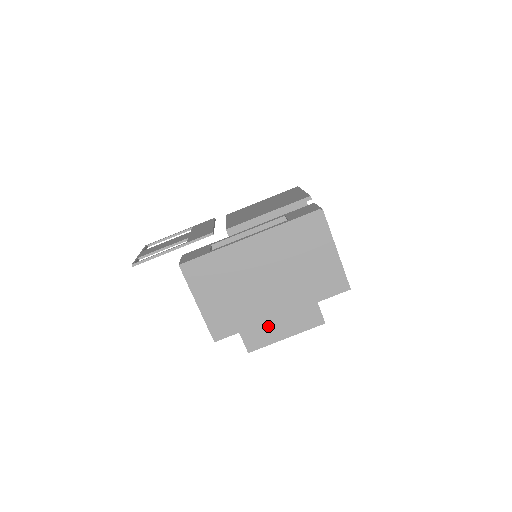
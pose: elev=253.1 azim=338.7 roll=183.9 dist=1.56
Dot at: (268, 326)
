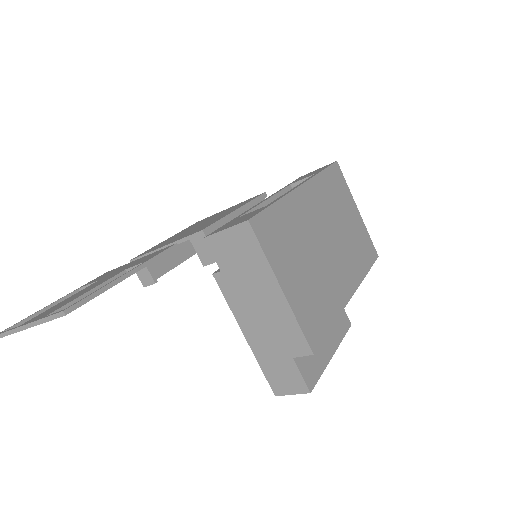
Dot at: occluded
